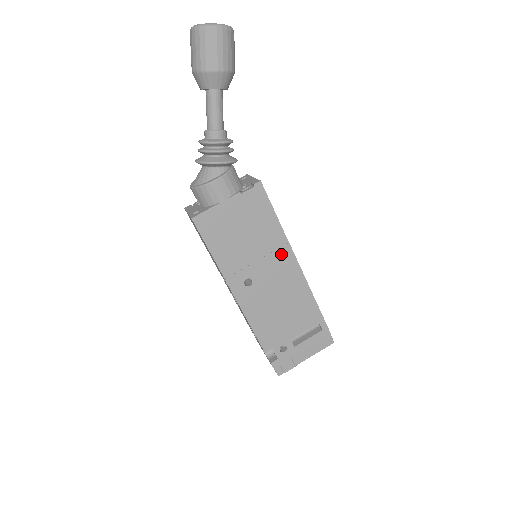
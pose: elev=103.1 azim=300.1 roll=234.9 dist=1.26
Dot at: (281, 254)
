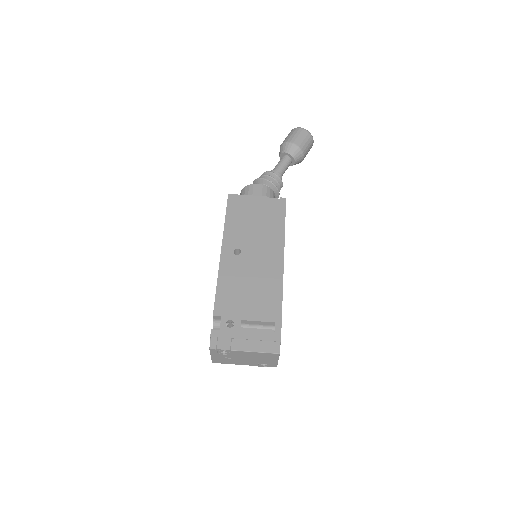
Dot at: (274, 248)
